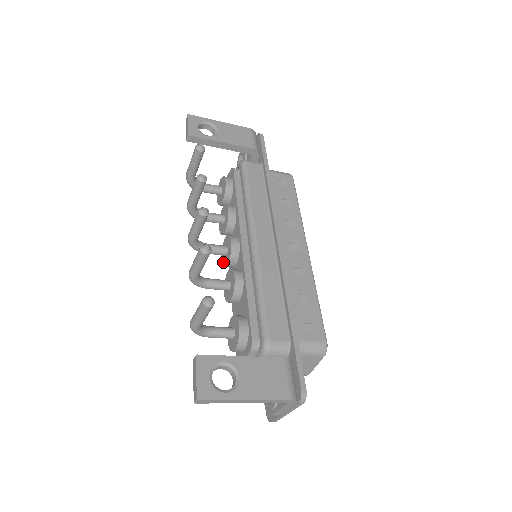
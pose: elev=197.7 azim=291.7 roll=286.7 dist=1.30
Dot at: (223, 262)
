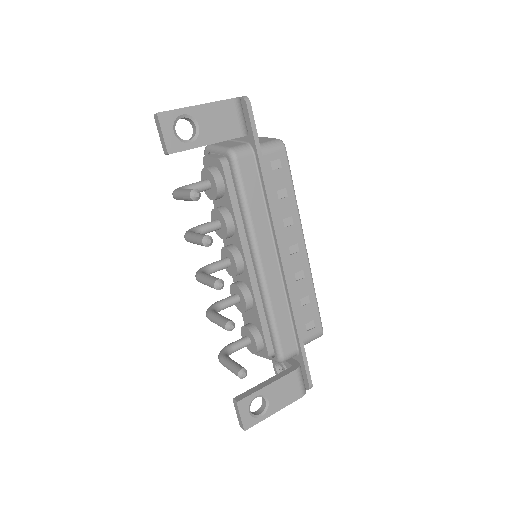
Dot at: occluded
